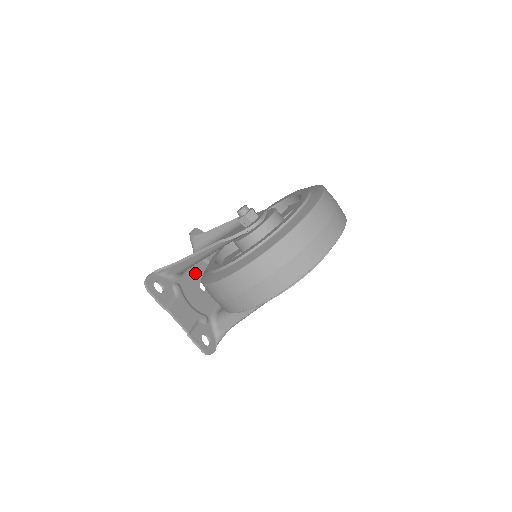
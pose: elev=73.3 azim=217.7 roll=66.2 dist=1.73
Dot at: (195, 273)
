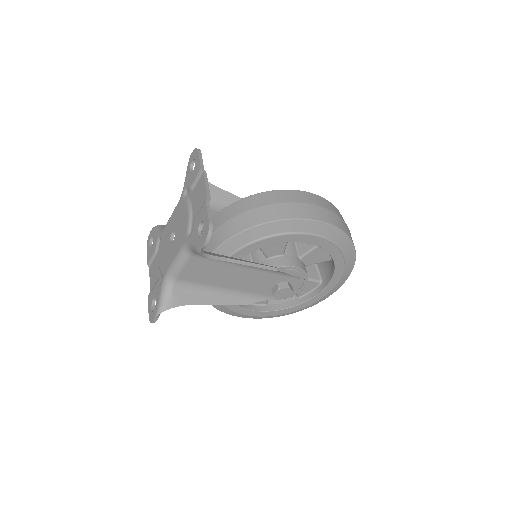
Dot at: occluded
